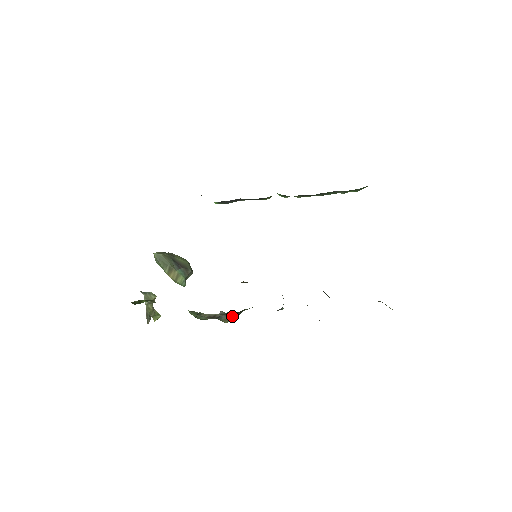
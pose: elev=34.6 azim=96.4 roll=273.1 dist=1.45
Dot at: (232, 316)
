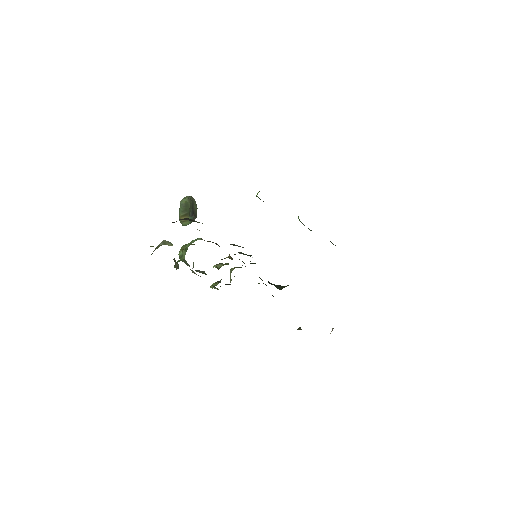
Dot at: occluded
